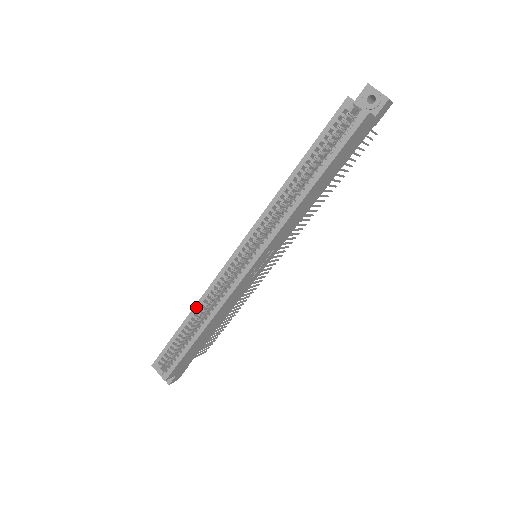
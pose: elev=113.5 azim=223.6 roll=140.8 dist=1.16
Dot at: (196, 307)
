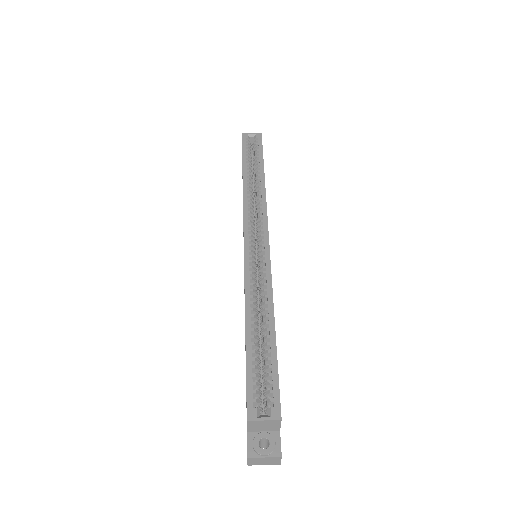
Dot at: (247, 306)
